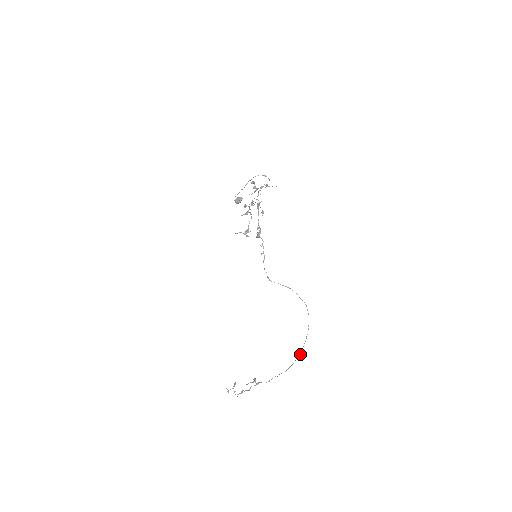
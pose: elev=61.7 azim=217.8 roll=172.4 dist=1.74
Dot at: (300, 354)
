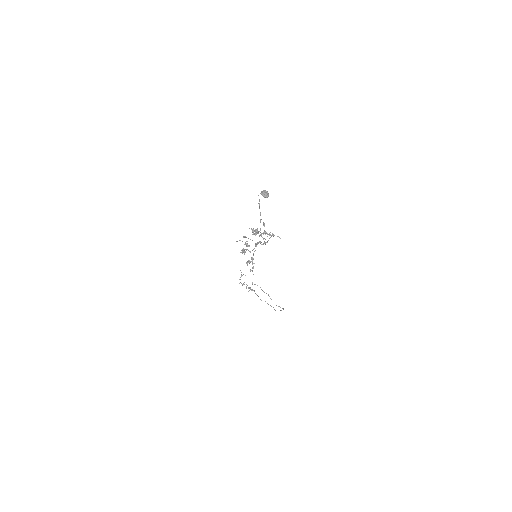
Dot at: (275, 310)
